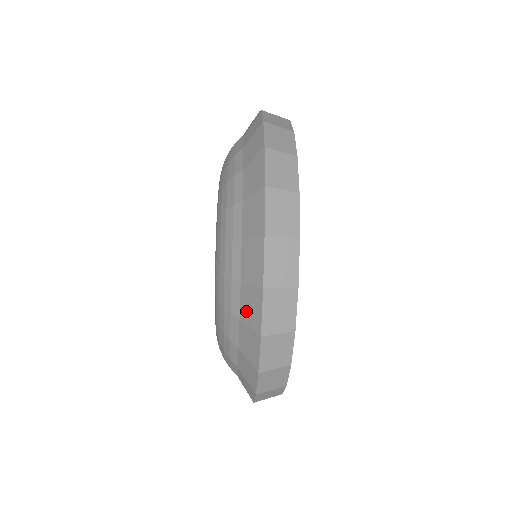
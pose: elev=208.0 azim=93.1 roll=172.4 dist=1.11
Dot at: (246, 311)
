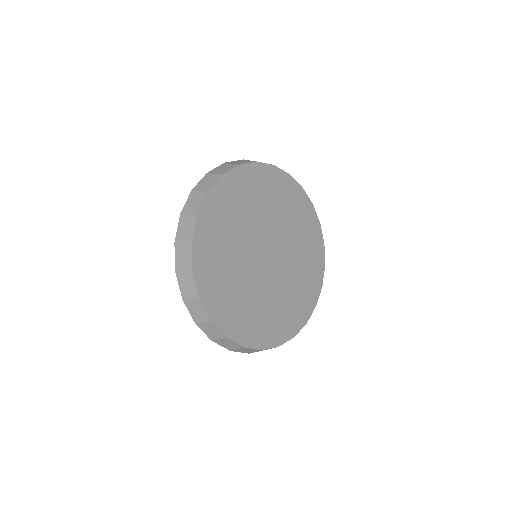
Dot at: occluded
